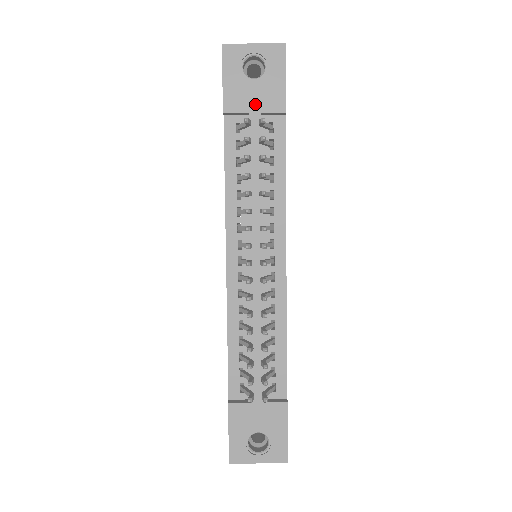
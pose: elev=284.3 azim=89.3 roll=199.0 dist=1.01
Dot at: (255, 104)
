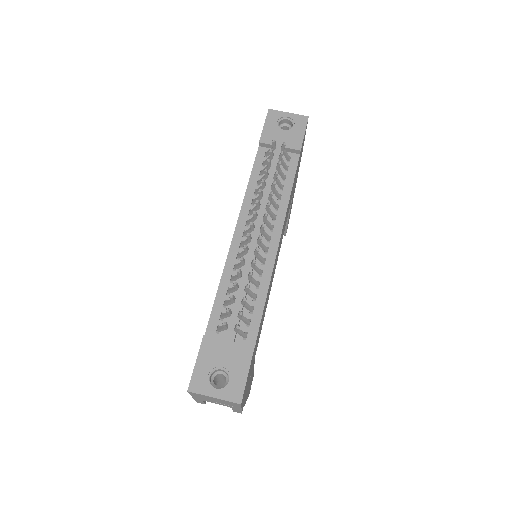
Dot at: (281, 142)
